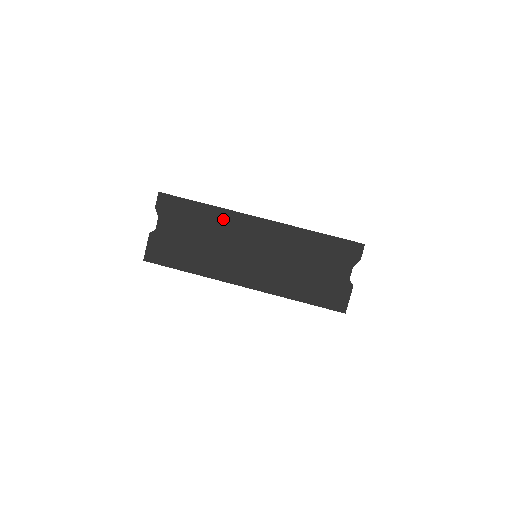
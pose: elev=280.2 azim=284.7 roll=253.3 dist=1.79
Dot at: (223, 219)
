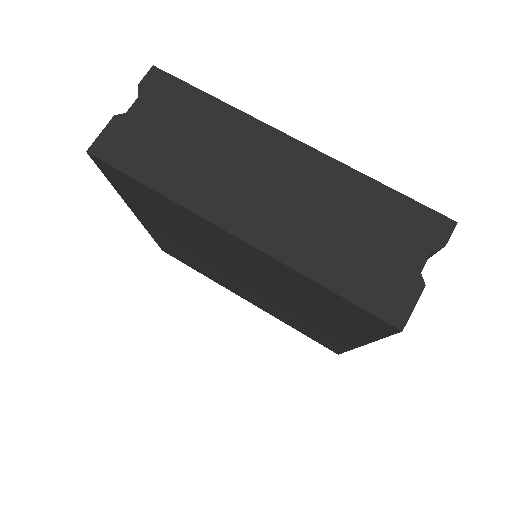
Dot at: (236, 126)
